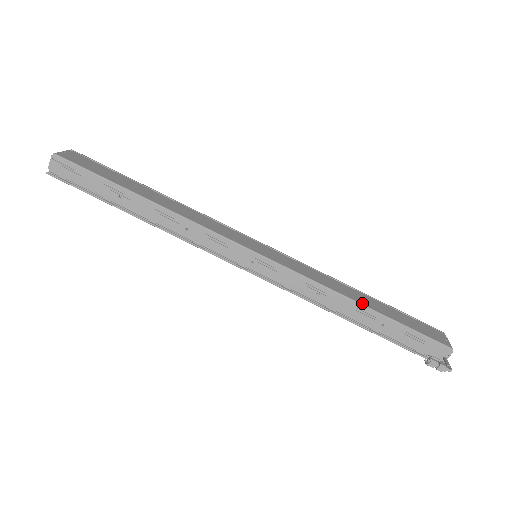
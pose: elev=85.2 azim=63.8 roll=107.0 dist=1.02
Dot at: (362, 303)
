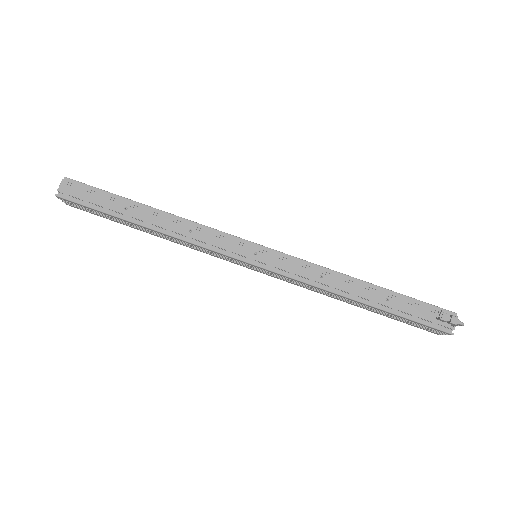
Dot at: (363, 282)
